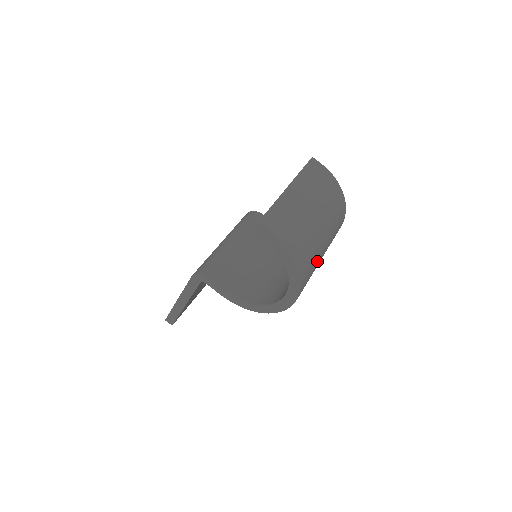
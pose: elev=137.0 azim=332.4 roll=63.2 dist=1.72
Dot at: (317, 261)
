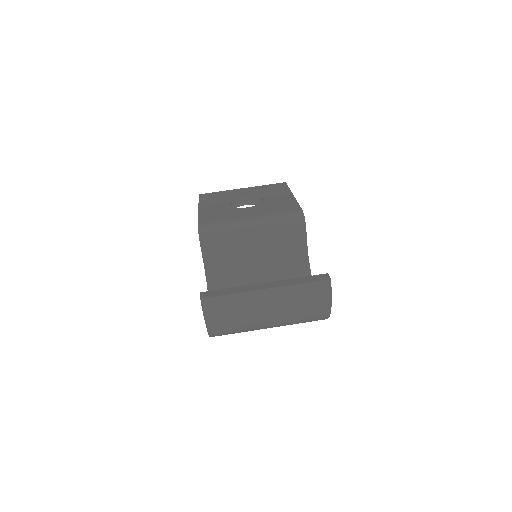
Dot at: occluded
